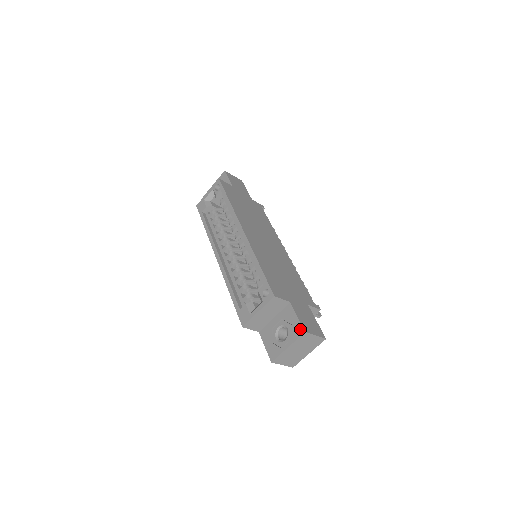
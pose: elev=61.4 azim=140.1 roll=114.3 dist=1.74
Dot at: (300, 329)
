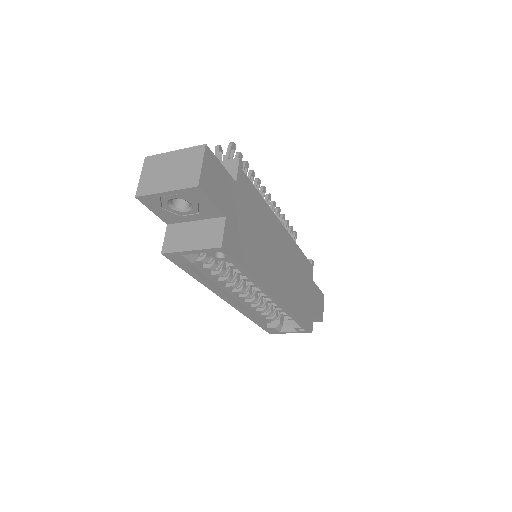
Dot at: (319, 321)
